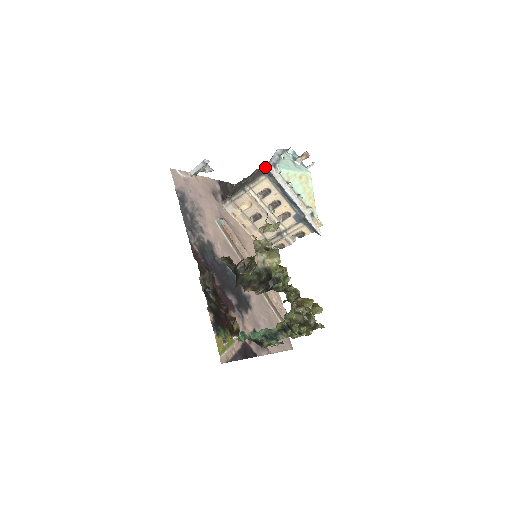
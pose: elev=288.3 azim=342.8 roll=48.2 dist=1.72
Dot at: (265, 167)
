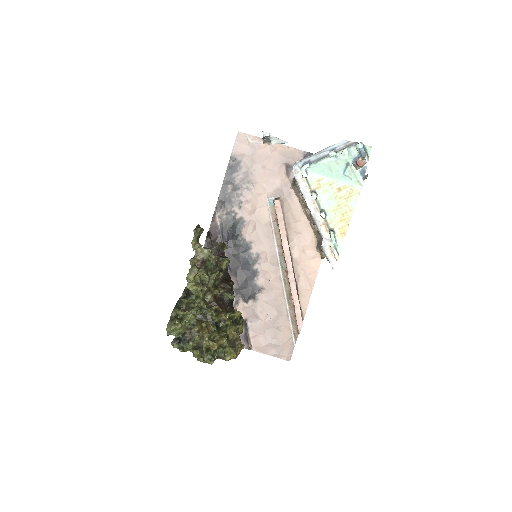
Dot at: occluded
